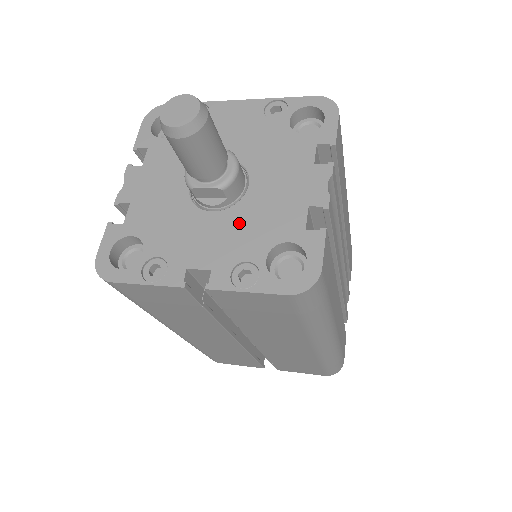
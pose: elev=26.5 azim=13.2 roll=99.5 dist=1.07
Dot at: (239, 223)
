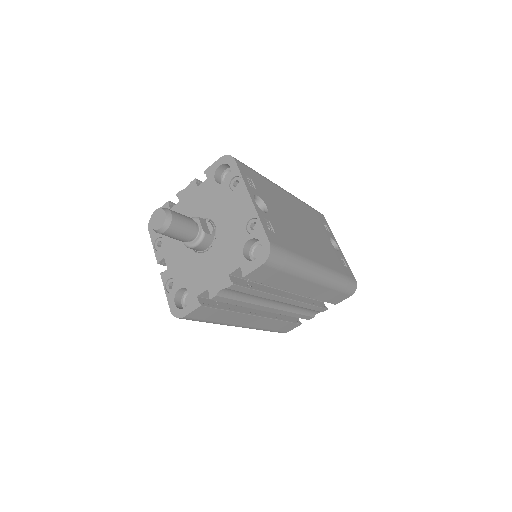
Dot at: (189, 263)
